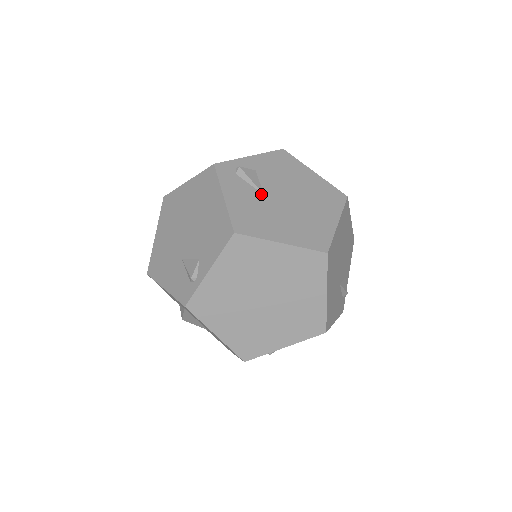
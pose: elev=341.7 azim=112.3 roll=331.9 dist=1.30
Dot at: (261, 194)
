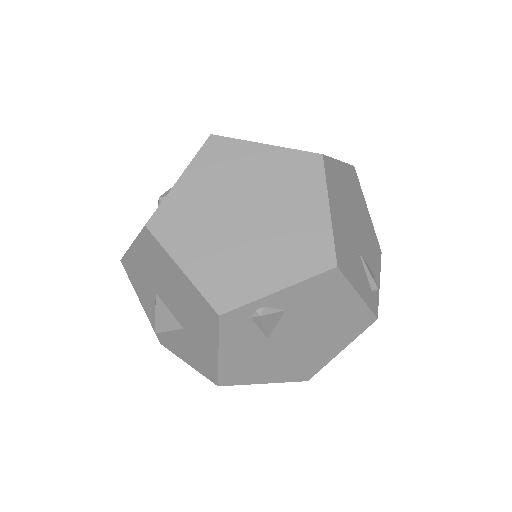
Dot at: occluded
